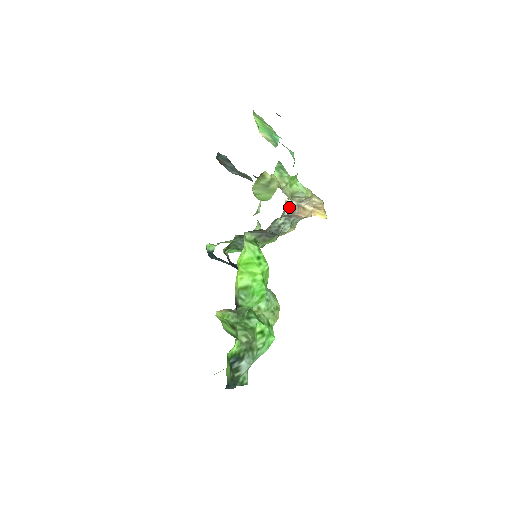
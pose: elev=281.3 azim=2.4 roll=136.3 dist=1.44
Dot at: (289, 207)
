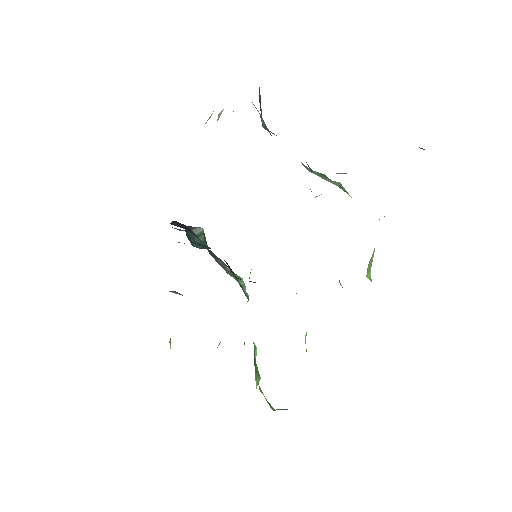
Dot at: occluded
